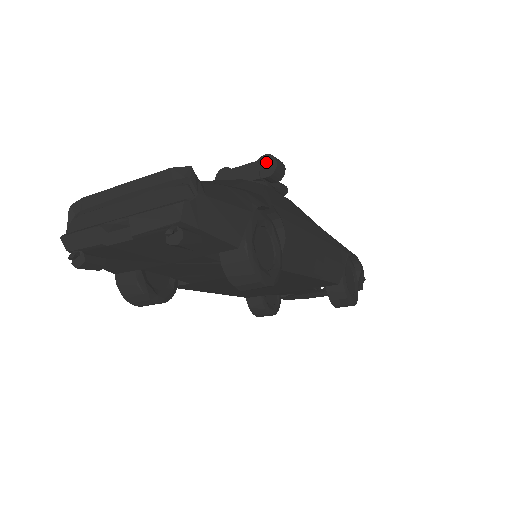
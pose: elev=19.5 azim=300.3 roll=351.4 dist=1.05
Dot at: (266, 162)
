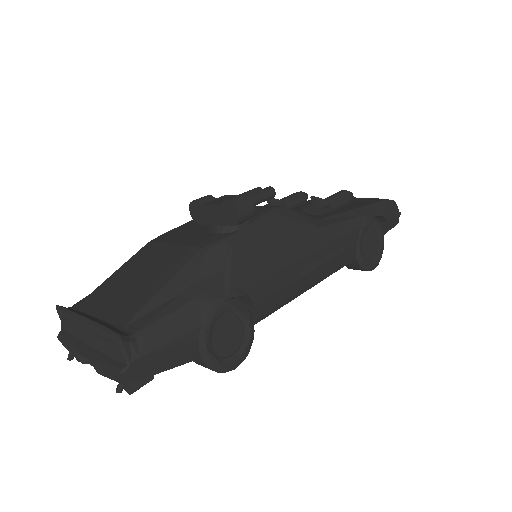
Dot at: (229, 209)
